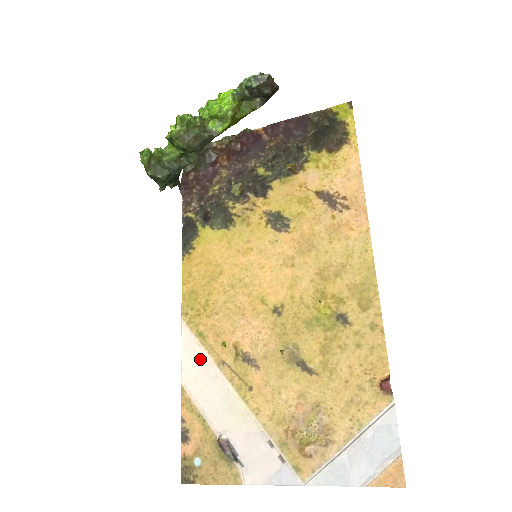
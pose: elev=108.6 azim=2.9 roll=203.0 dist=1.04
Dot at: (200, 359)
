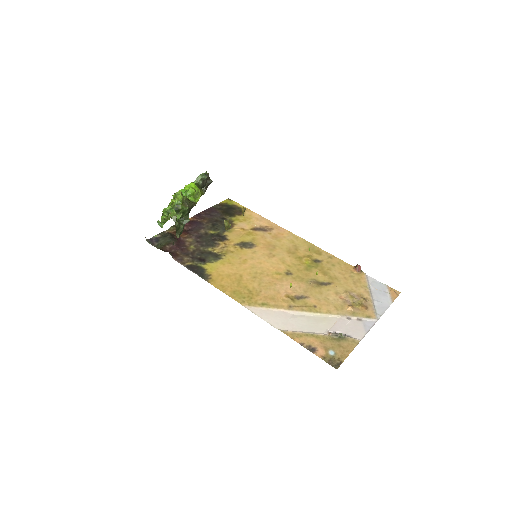
Dot at: (276, 314)
